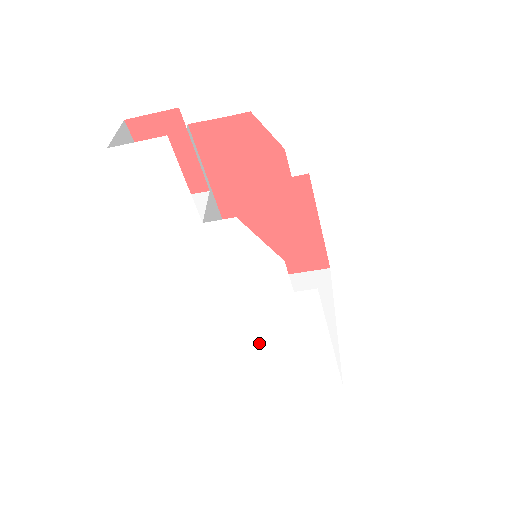
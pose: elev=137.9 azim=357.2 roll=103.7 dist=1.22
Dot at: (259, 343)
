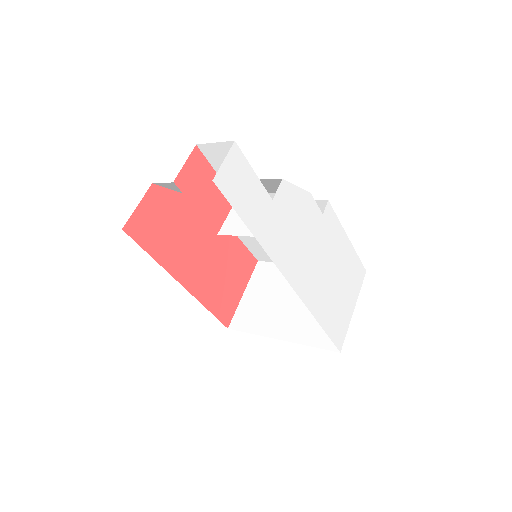
Dot at: (329, 280)
